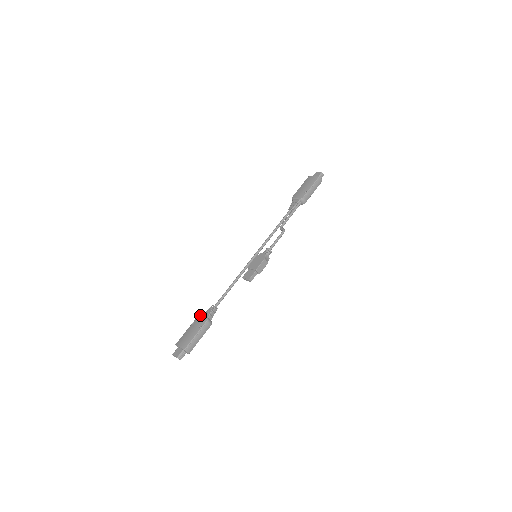
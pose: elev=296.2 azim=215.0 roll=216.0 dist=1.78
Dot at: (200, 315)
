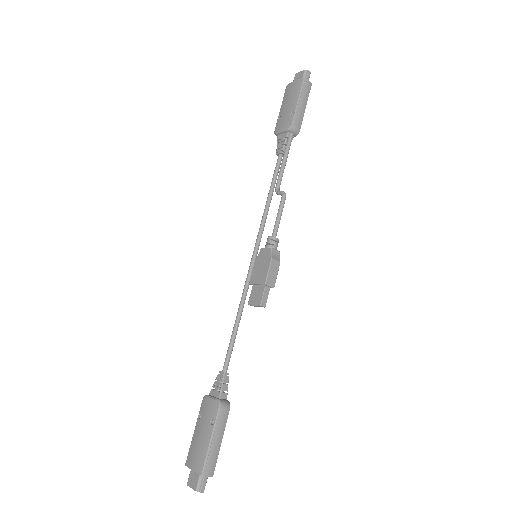
Dot at: (205, 397)
